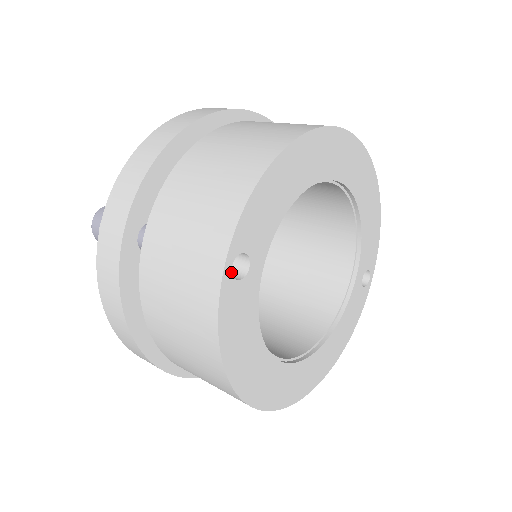
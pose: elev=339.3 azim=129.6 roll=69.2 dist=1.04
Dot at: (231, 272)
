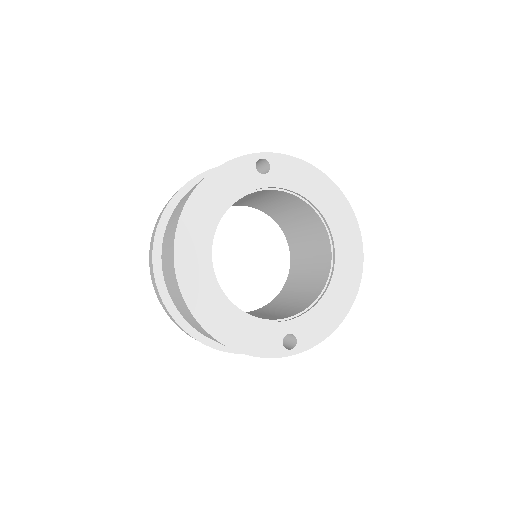
Dot at: (259, 159)
